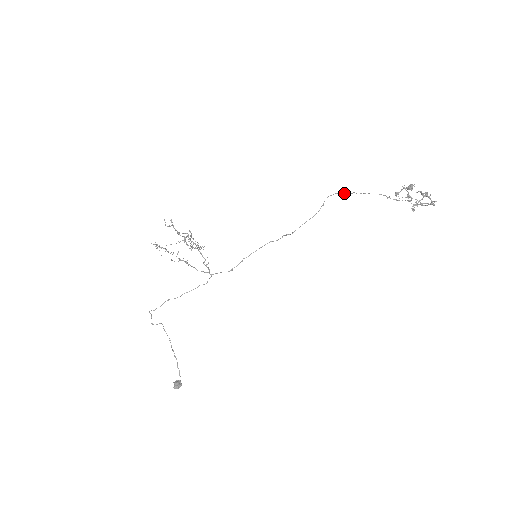
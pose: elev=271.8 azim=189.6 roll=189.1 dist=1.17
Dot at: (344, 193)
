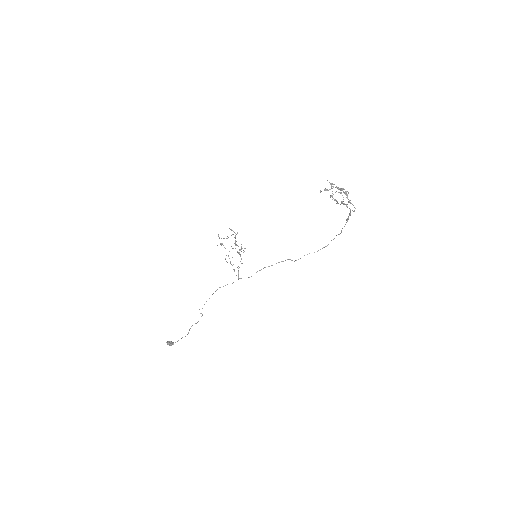
Dot at: (339, 234)
